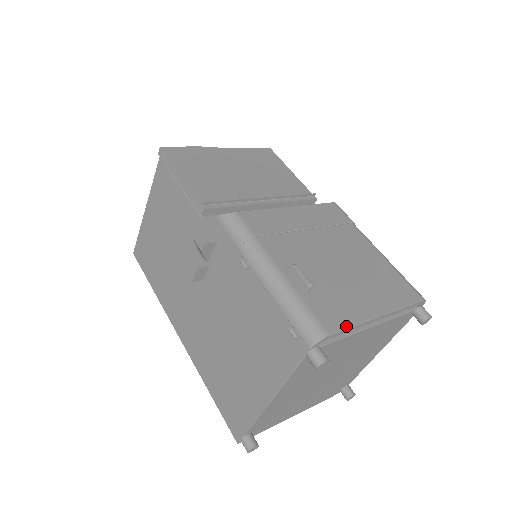
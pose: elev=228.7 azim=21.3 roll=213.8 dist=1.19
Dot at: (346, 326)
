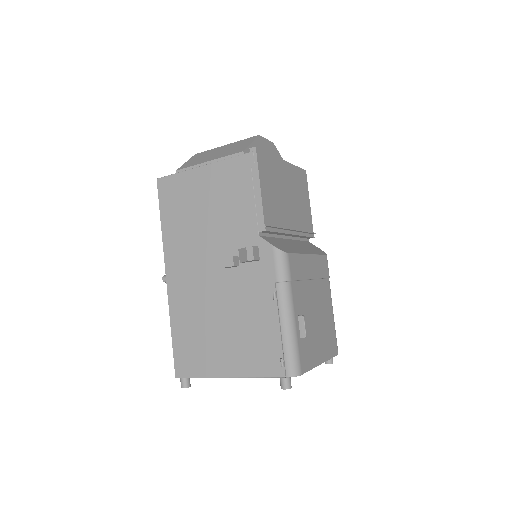
Dot at: (309, 369)
